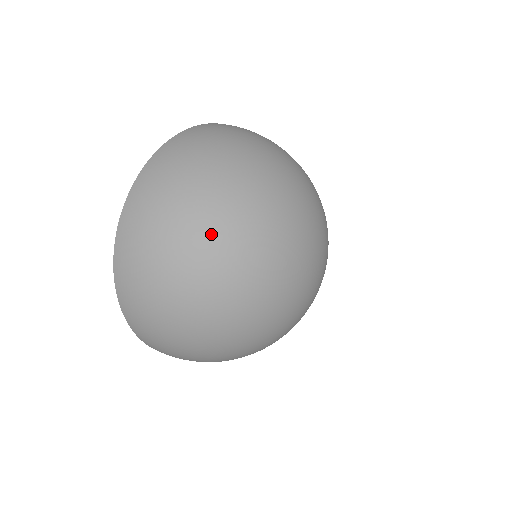
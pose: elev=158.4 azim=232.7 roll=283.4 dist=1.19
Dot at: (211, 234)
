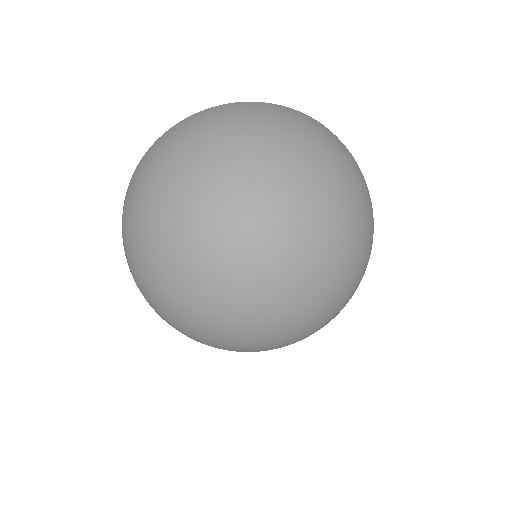
Dot at: (145, 259)
